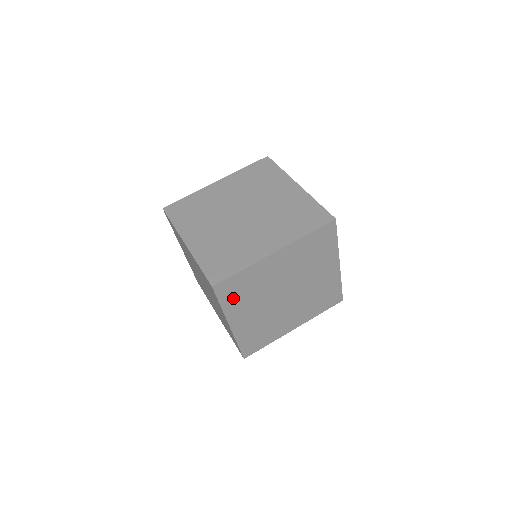
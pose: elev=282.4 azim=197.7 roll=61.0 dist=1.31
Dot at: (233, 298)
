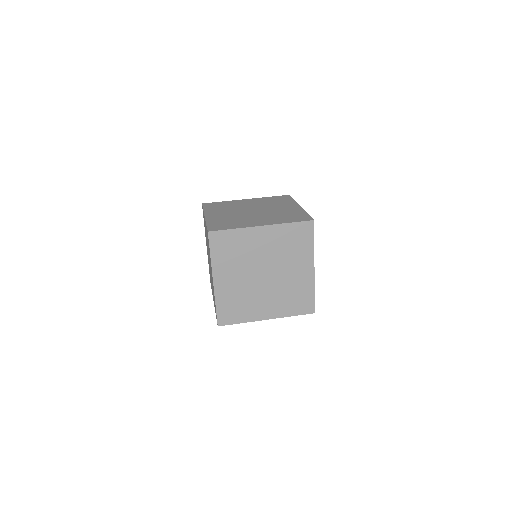
Dot at: occluded
